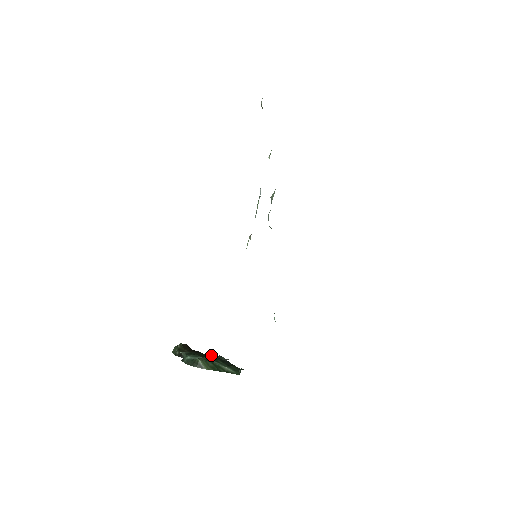
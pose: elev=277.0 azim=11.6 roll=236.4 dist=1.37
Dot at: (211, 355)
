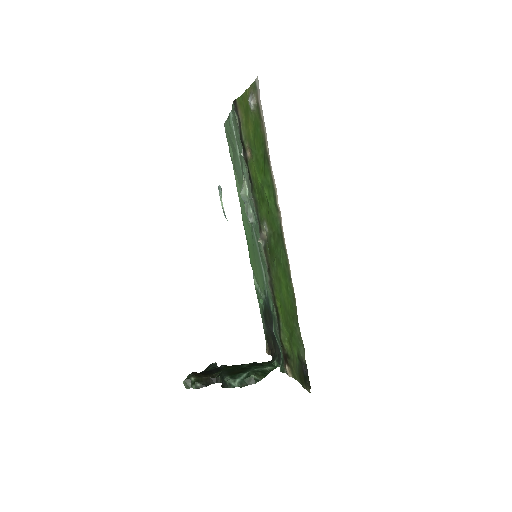
Dot at: (227, 367)
